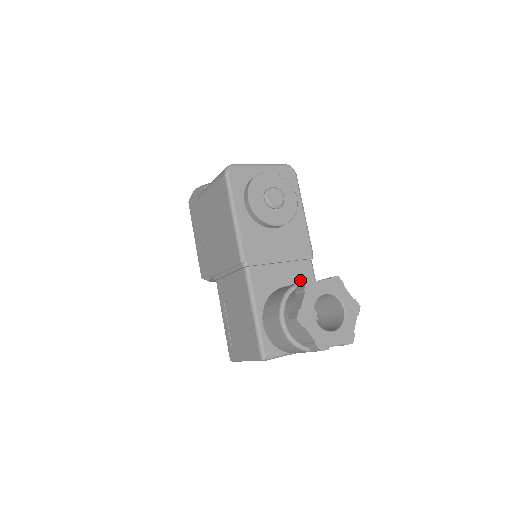
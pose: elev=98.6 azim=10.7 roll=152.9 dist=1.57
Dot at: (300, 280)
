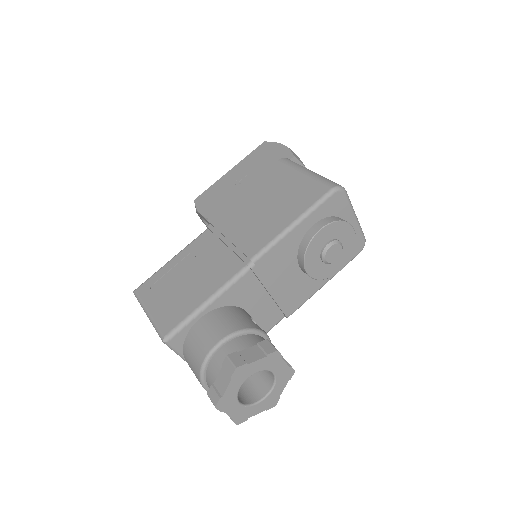
Dot at: (261, 321)
